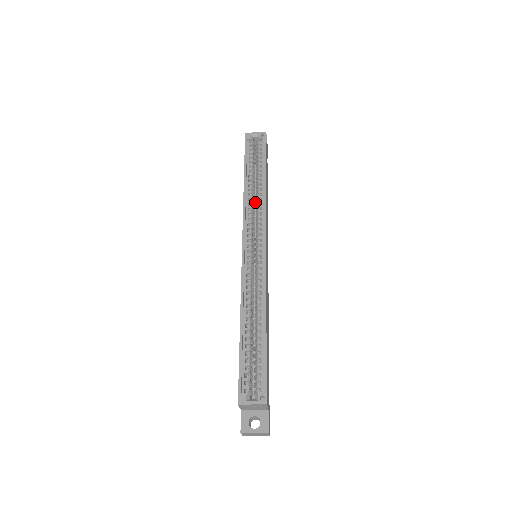
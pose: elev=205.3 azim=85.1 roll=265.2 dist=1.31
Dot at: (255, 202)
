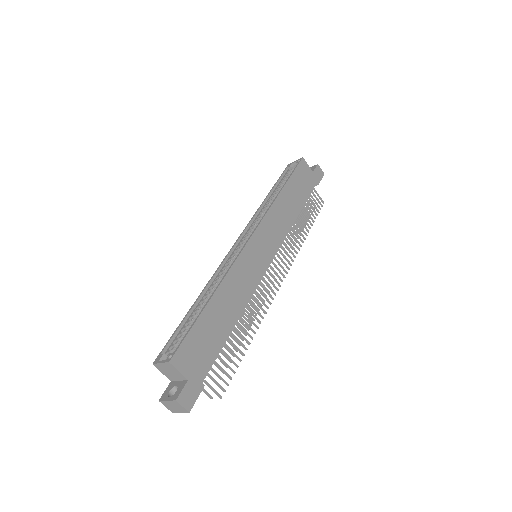
Dot at: occluded
